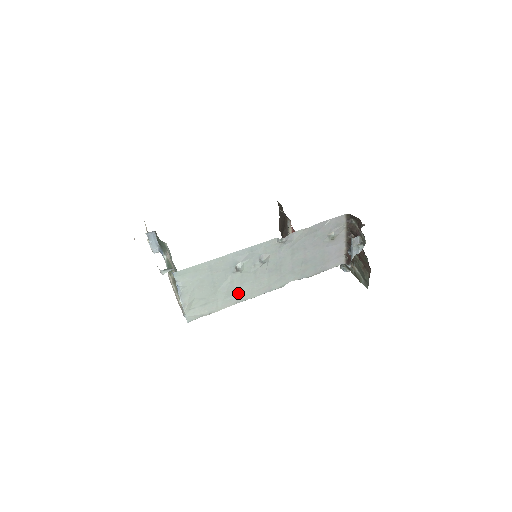
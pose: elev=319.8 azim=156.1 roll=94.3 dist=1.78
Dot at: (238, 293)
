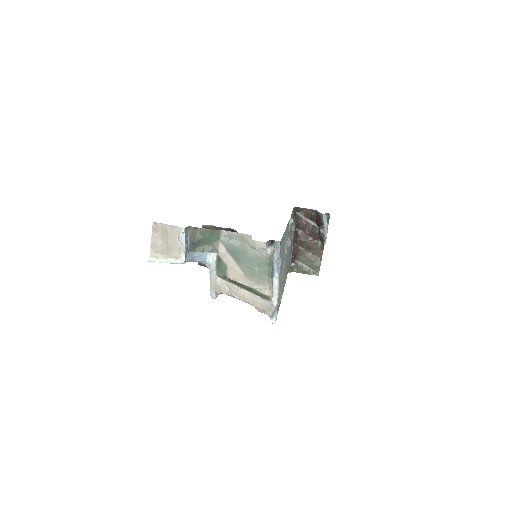
Dot at: (283, 283)
